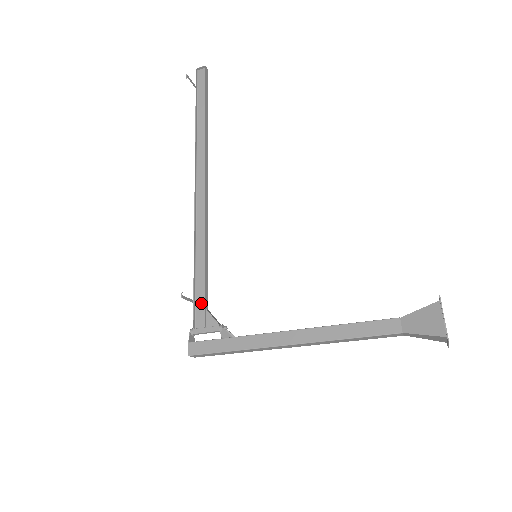
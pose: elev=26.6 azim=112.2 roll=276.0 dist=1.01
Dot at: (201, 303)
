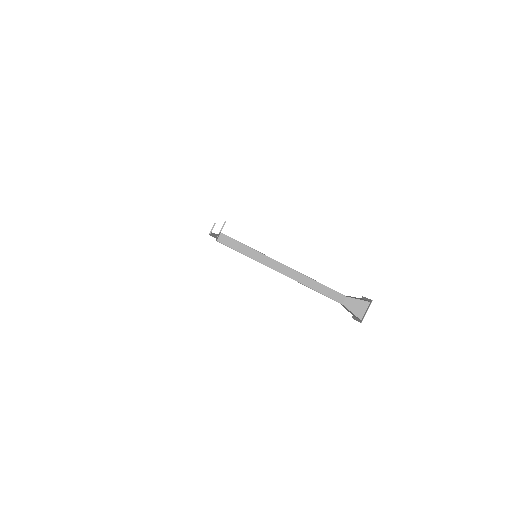
Dot at: occluded
